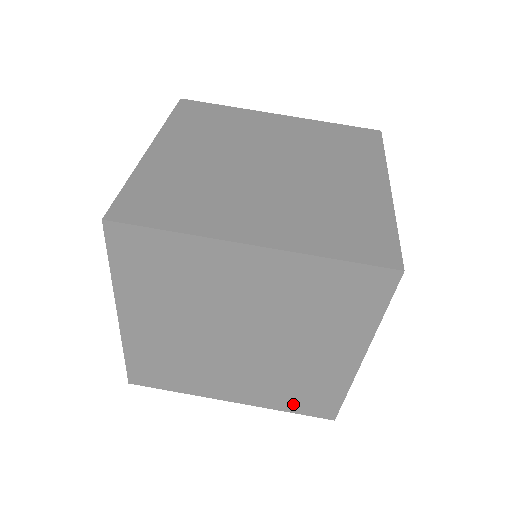
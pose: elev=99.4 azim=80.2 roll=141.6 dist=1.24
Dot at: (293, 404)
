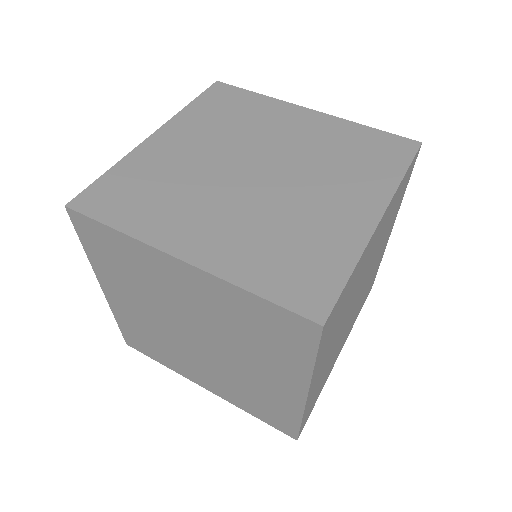
Dot at: (270, 278)
